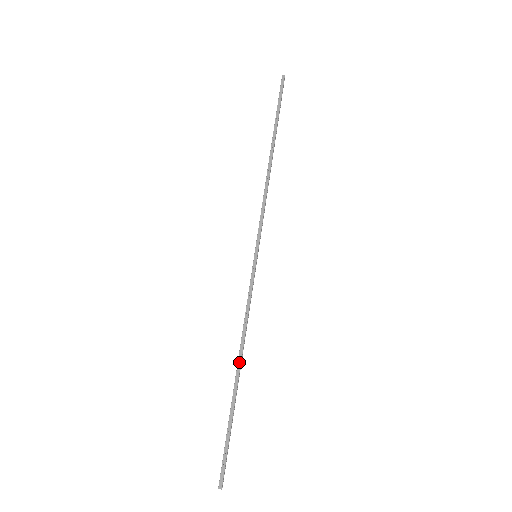
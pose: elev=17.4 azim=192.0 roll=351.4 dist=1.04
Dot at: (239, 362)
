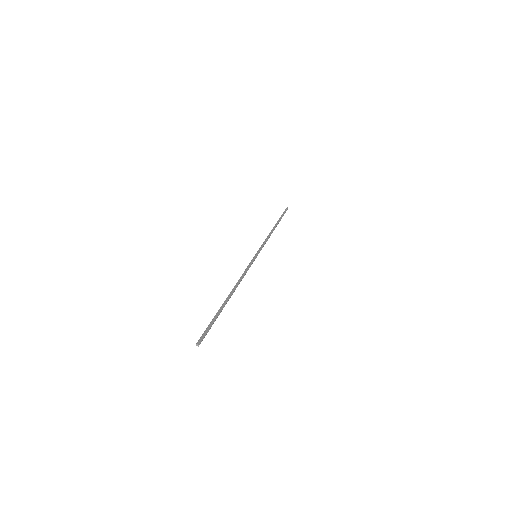
Dot at: (233, 291)
